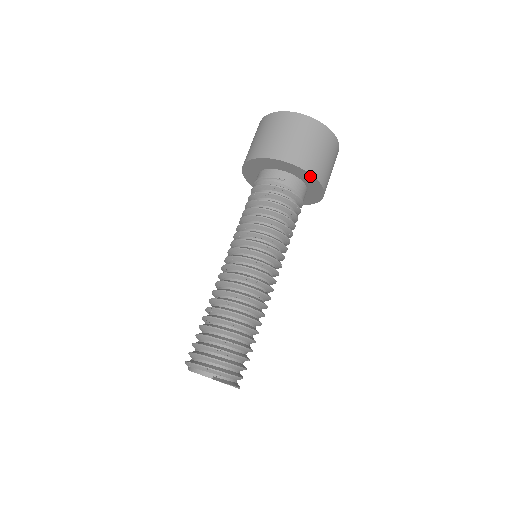
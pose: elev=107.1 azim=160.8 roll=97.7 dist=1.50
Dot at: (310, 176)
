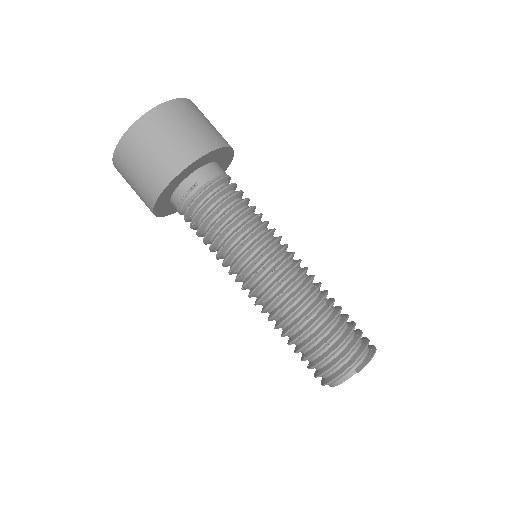
Dot at: (209, 154)
